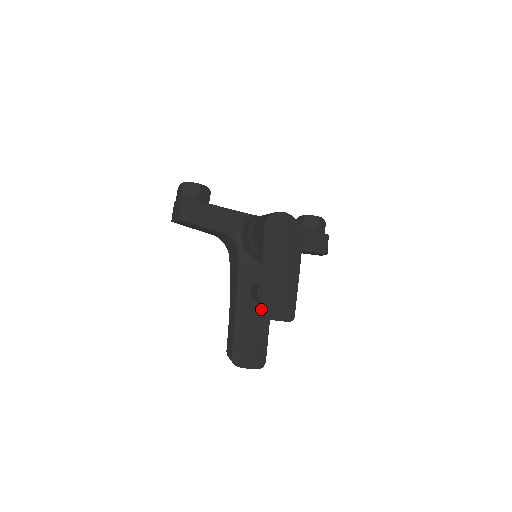
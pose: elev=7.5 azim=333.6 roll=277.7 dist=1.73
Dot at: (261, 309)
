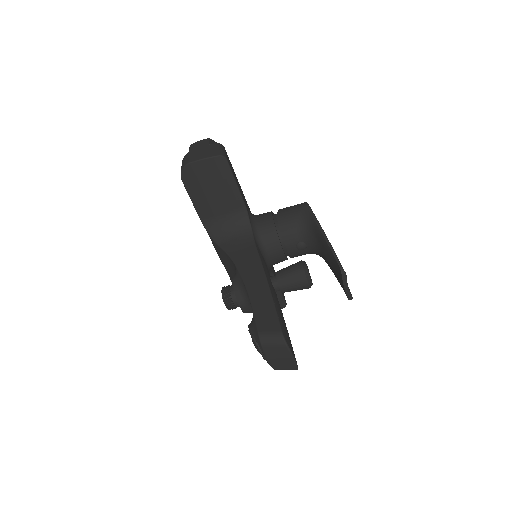
Dot at: occluded
